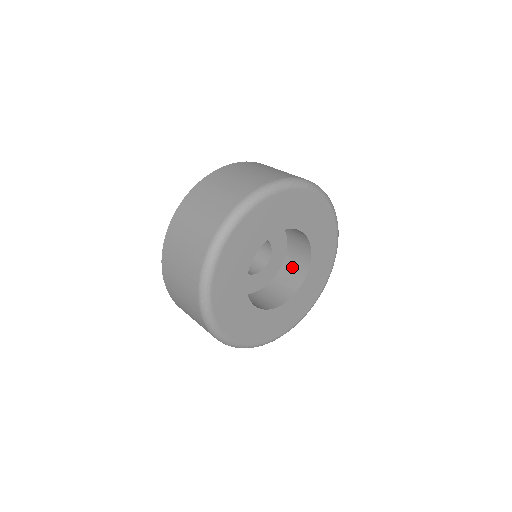
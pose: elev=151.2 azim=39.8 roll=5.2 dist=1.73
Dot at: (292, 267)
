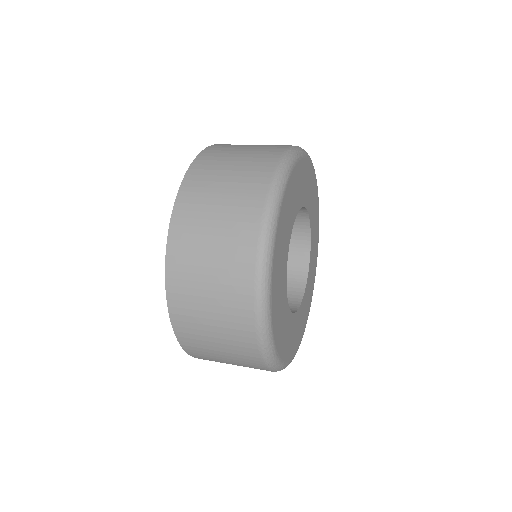
Dot at: occluded
